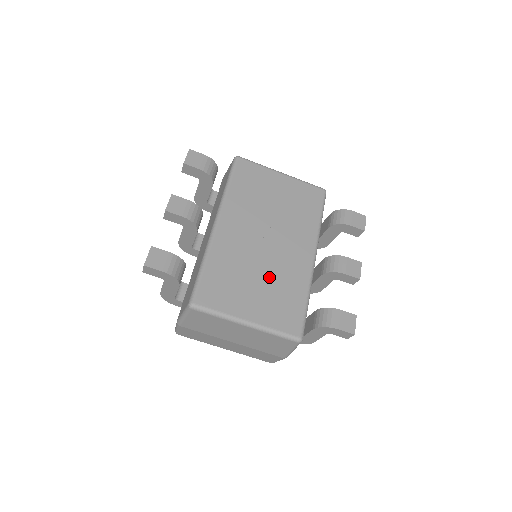
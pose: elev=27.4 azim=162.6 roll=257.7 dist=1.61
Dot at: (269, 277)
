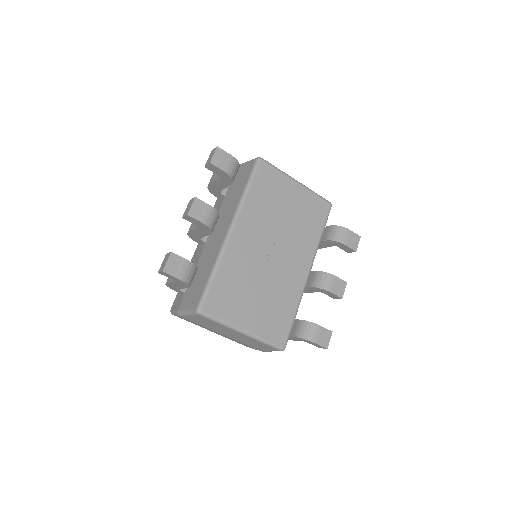
Dot at: (268, 289)
